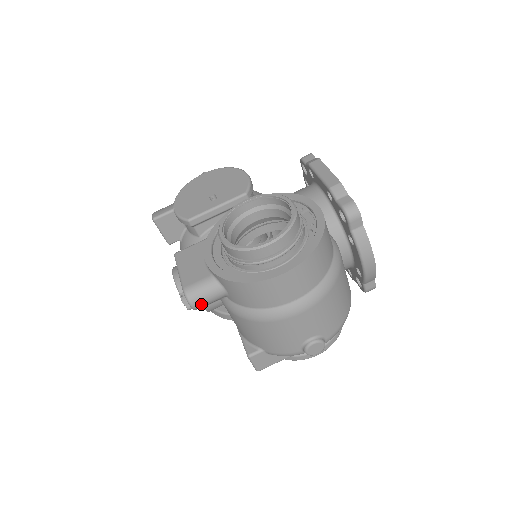
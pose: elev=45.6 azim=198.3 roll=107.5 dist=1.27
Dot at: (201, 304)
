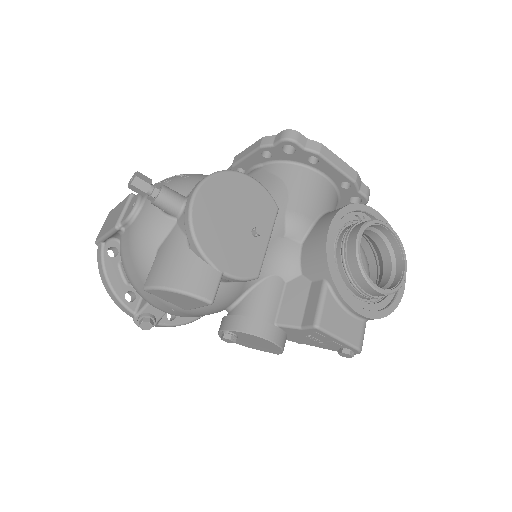
Dot at: occluded
